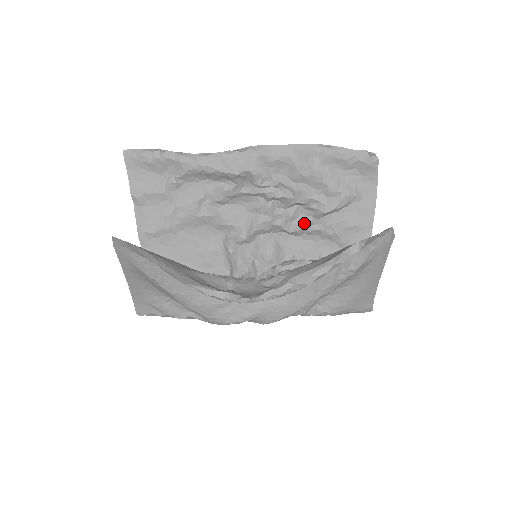
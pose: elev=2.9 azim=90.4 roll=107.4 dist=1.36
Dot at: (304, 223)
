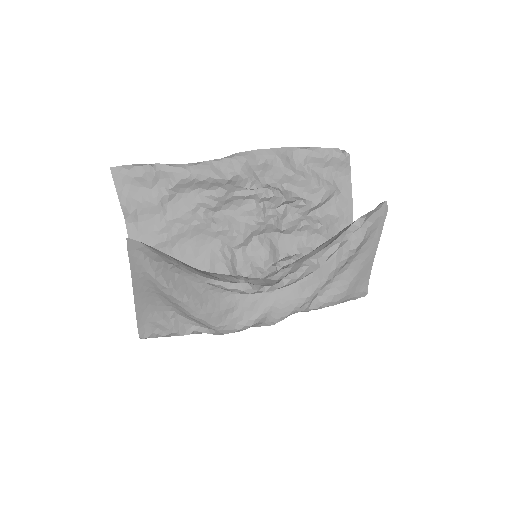
Dot at: (293, 221)
